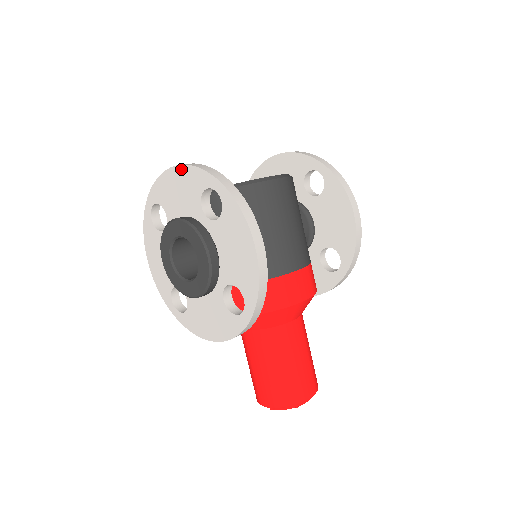
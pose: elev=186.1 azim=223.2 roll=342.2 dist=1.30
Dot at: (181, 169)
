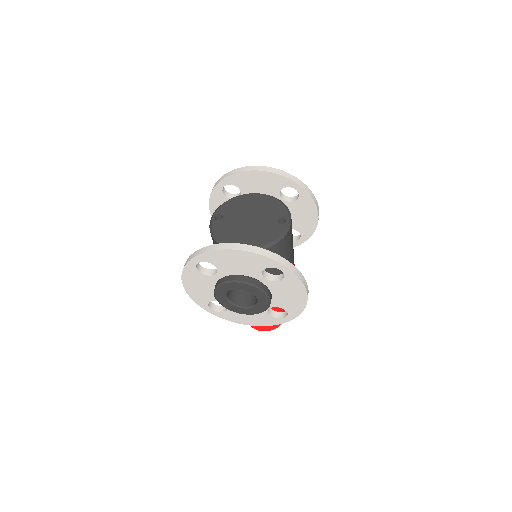
Dot at: (246, 253)
